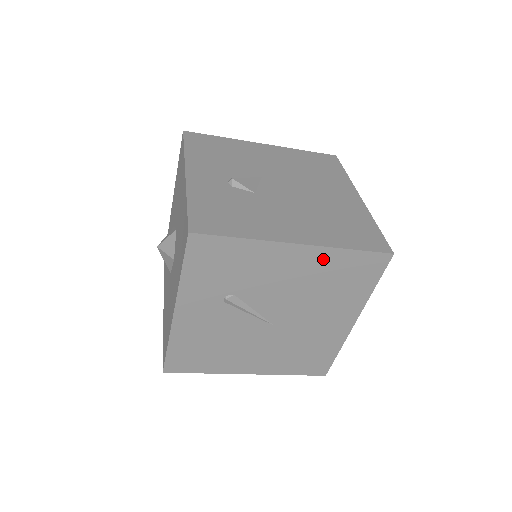
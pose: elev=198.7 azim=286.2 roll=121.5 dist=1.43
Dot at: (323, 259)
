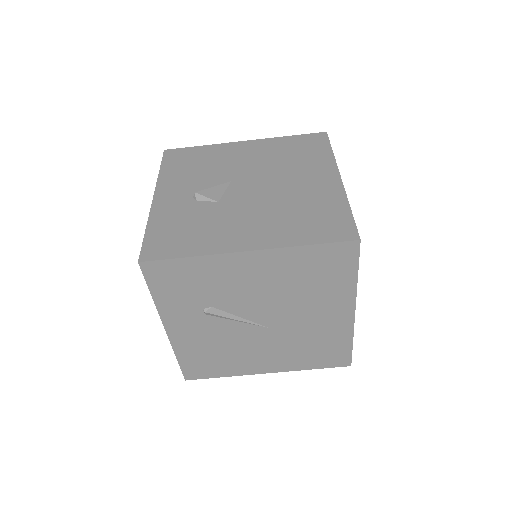
Dot at: (283, 260)
